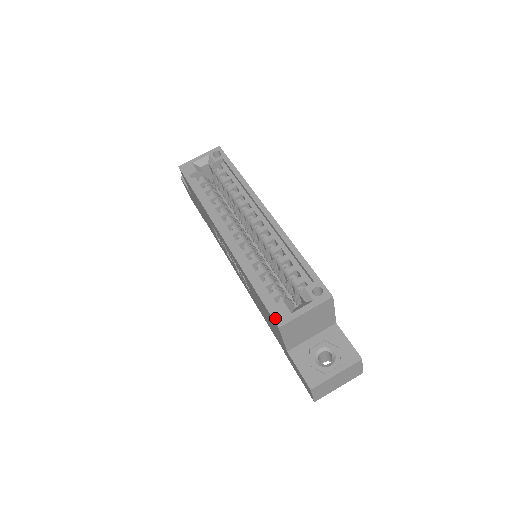
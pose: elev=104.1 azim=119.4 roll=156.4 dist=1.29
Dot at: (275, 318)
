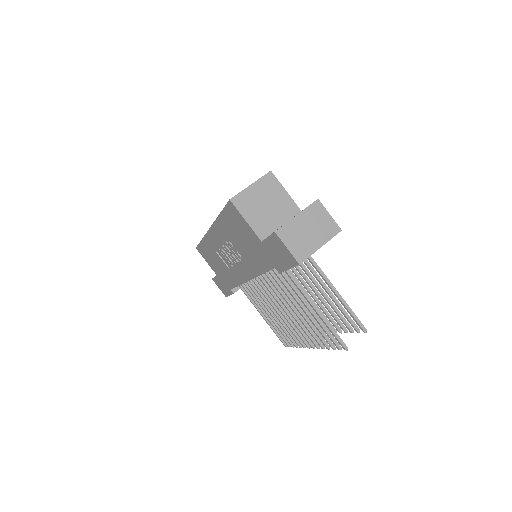
Dot at: (229, 201)
